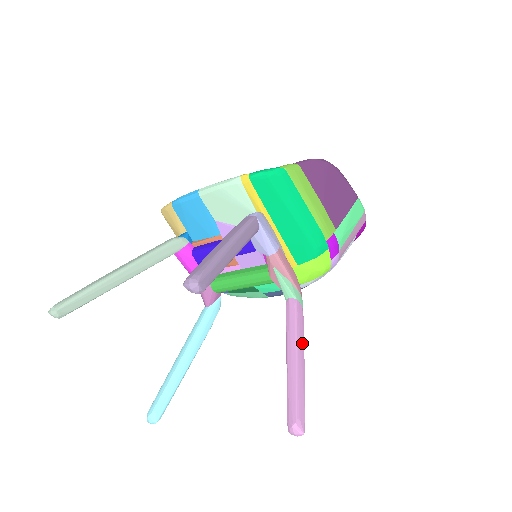
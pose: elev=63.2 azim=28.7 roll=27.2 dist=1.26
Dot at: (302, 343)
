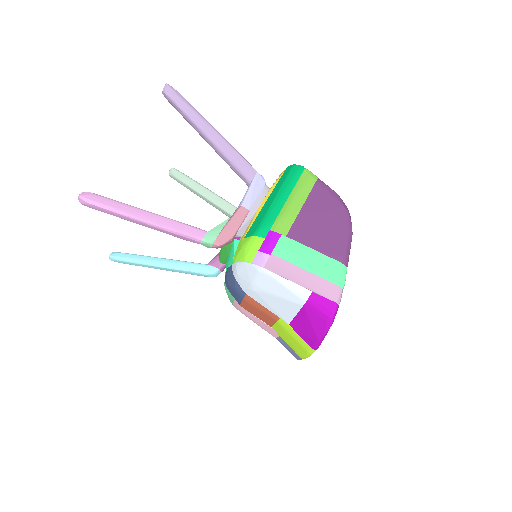
Dot at: (163, 223)
